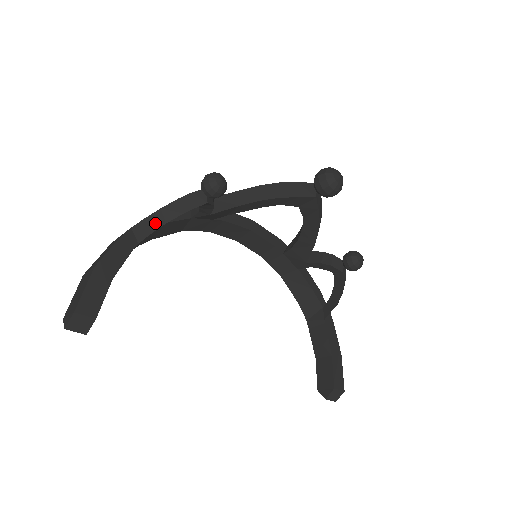
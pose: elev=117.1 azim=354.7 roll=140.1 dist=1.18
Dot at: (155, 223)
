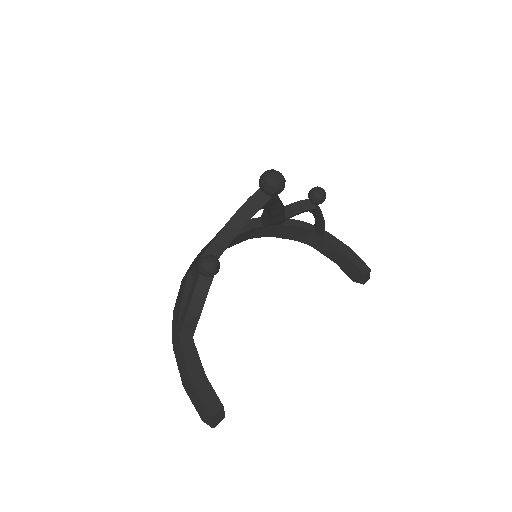
Dot at: (193, 320)
